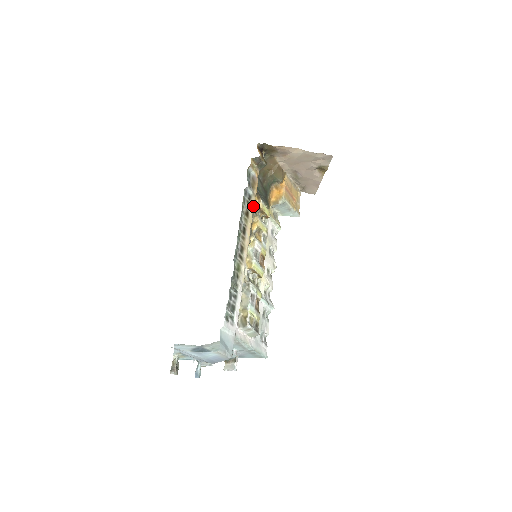
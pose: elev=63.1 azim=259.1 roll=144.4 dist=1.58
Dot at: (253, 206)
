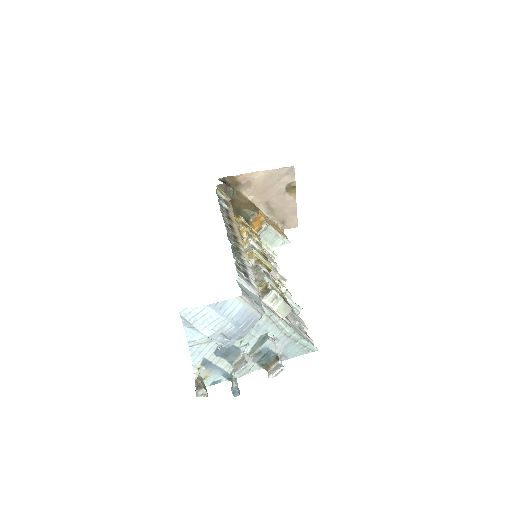
Dot at: (234, 217)
